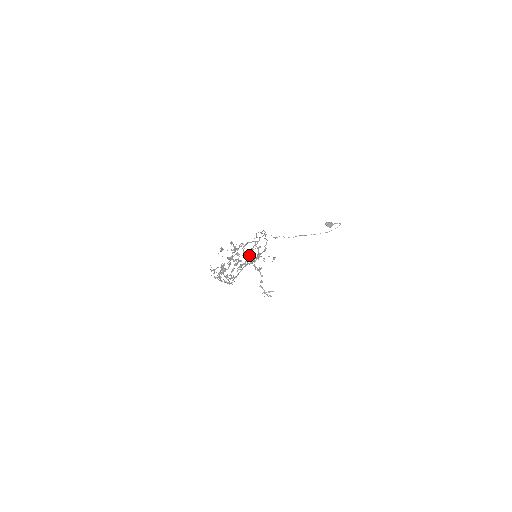
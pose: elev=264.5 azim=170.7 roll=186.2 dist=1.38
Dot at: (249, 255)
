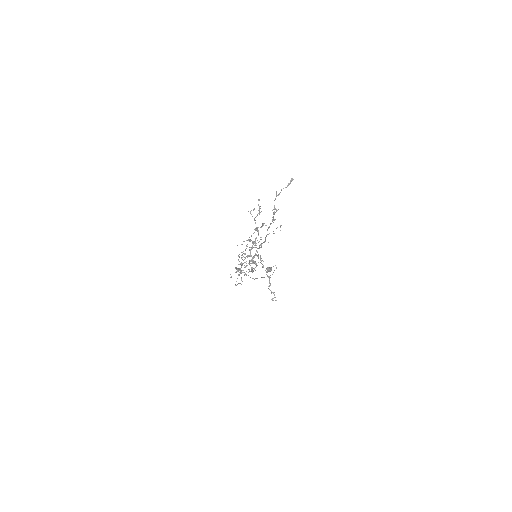
Dot at: (279, 194)
